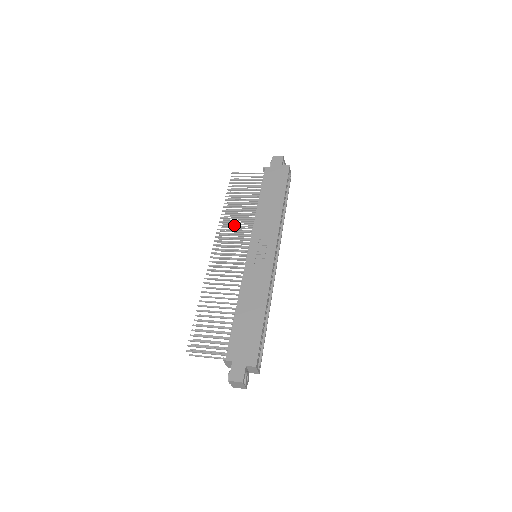
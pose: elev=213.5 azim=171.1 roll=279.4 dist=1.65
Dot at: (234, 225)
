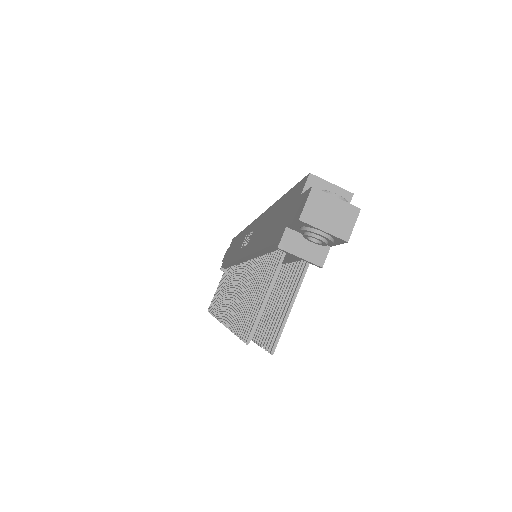
Dot at: (224, 293)
